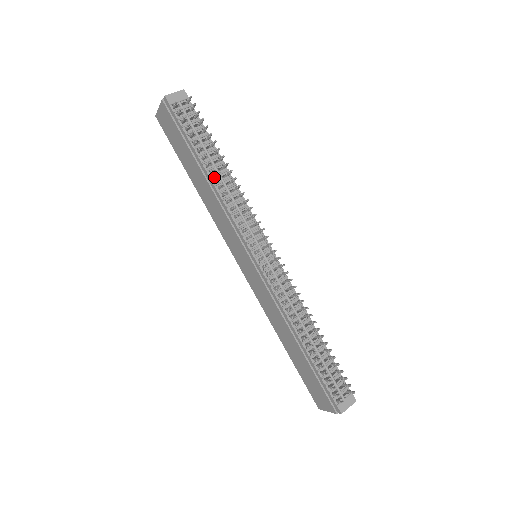
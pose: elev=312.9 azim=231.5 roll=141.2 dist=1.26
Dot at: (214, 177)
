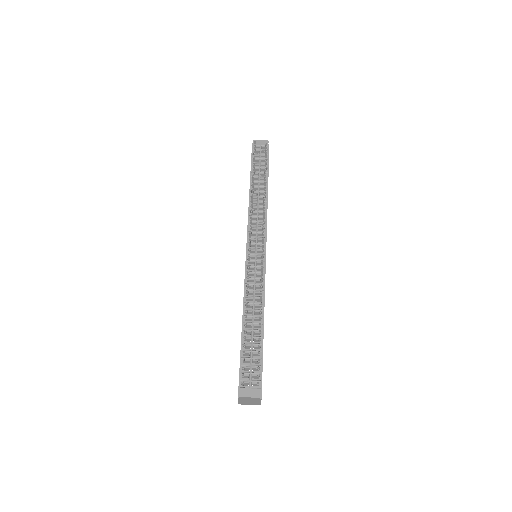
Dot at: (254, 191)
